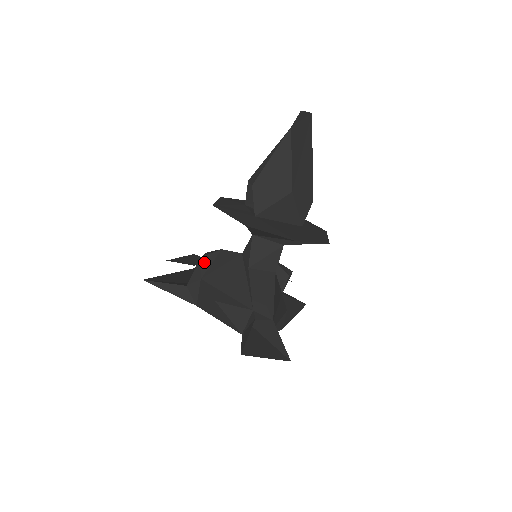
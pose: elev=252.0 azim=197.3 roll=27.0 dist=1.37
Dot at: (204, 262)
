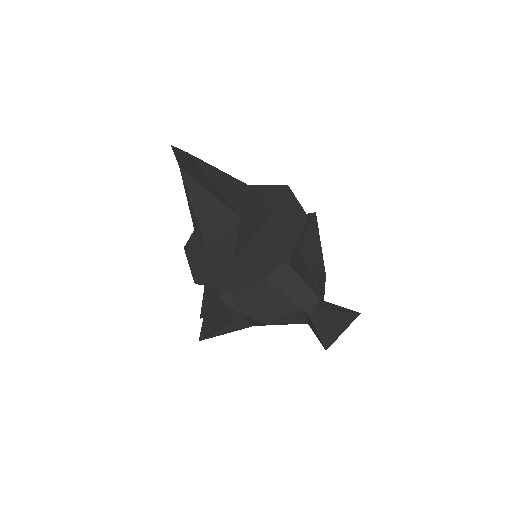
Dot at: (227, 299)
